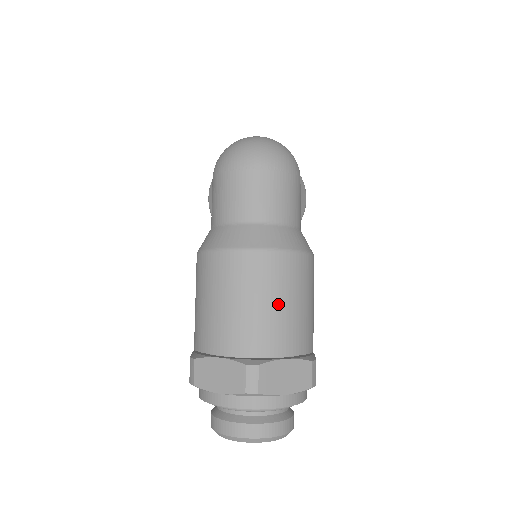
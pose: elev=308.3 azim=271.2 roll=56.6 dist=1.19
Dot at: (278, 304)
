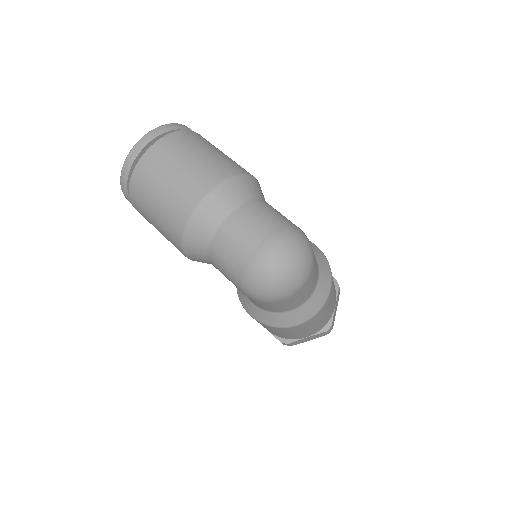
Dot at: occluded
